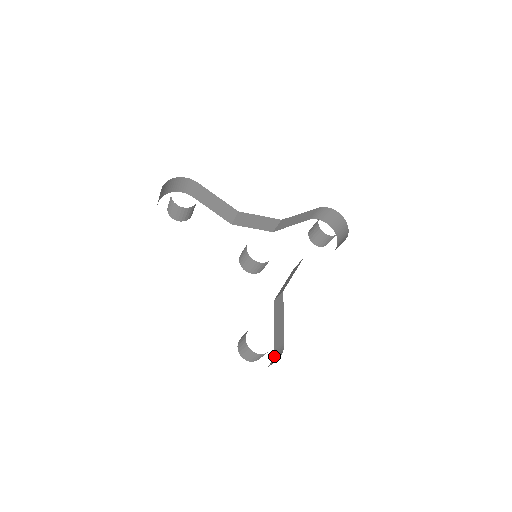
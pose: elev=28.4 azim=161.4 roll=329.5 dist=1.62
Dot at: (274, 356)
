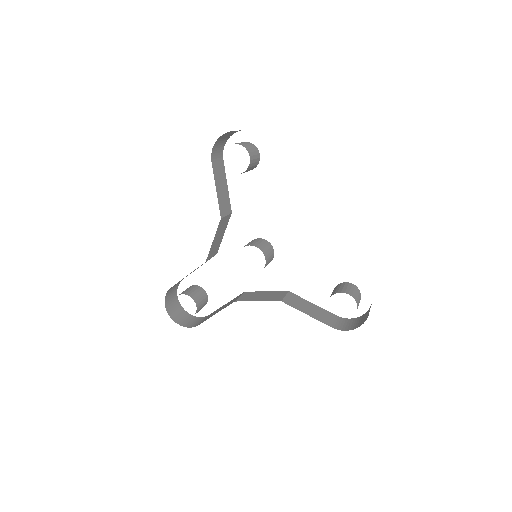
Dot at: (204, 317)
